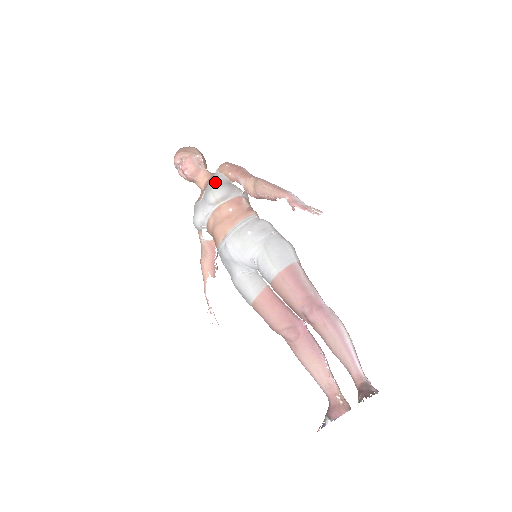
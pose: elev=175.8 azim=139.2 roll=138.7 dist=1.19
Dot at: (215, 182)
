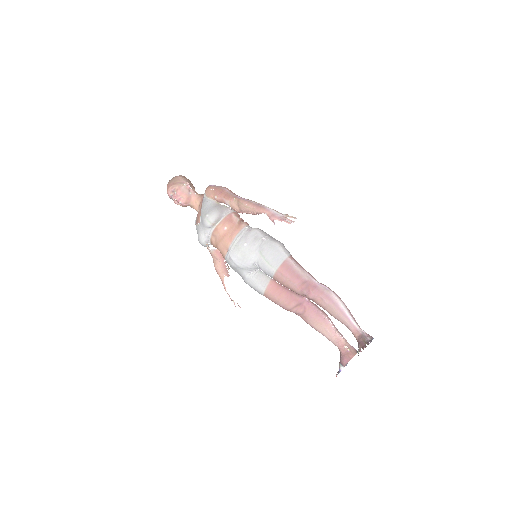
Dot at: (206, 208)
